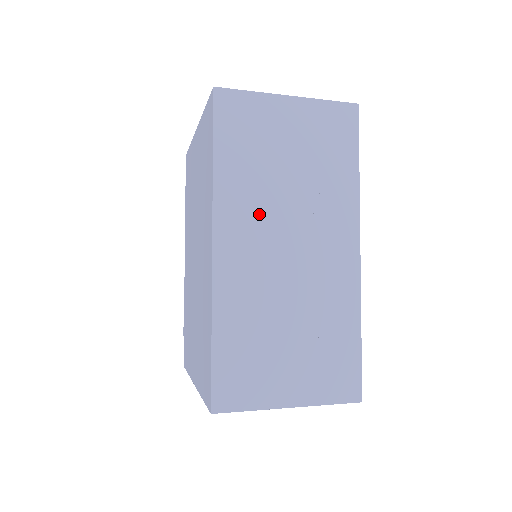
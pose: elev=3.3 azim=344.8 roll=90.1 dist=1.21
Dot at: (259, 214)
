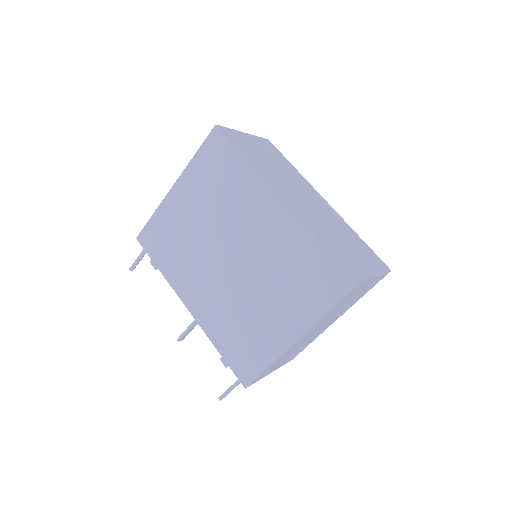
Dot at: (282, 183)
